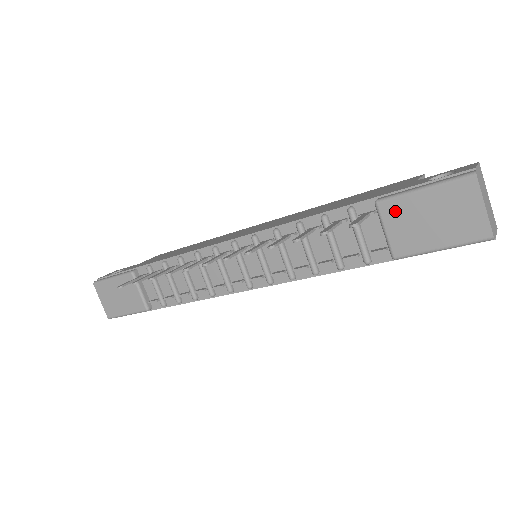
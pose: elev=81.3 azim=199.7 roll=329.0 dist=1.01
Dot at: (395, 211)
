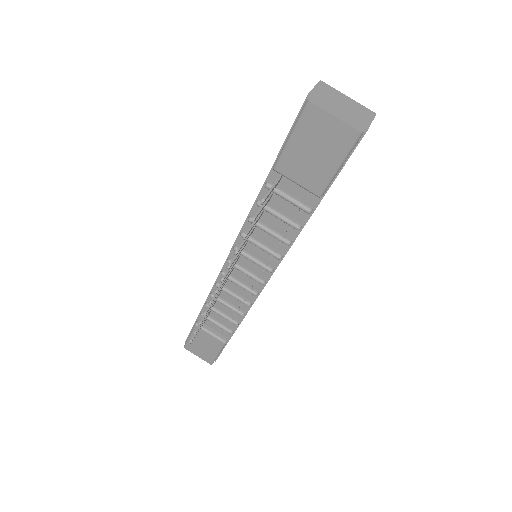
Dot at: (289, 166)
